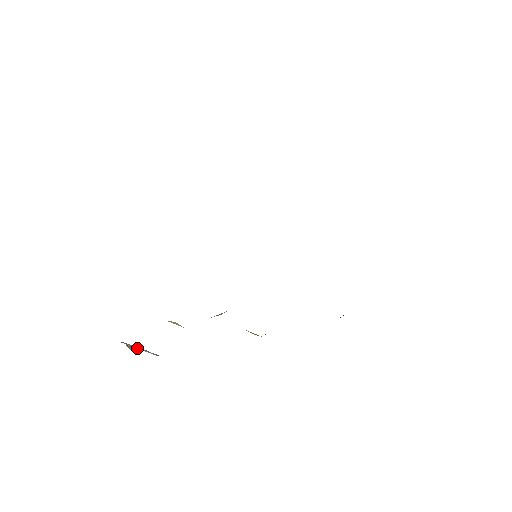
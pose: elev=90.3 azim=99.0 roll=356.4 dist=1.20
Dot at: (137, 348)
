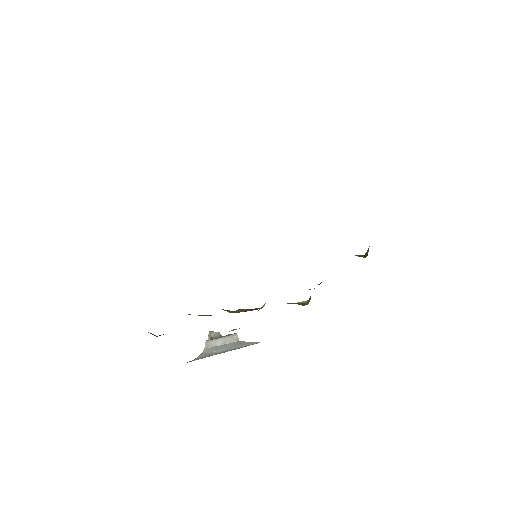
Dot at: (219, 345)
